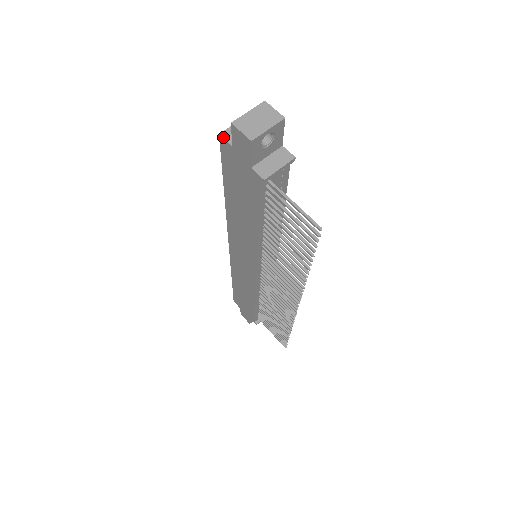
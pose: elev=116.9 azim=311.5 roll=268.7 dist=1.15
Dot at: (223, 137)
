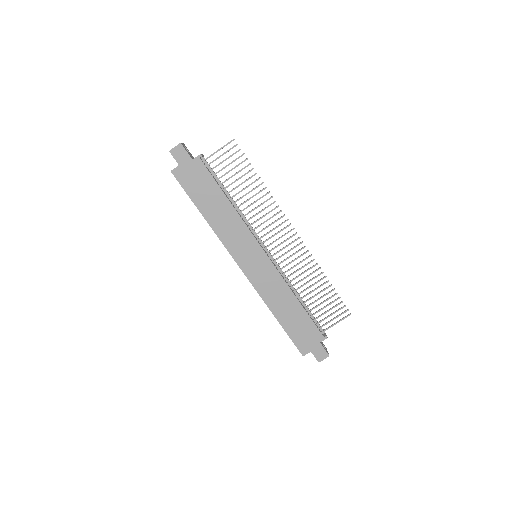
Dot at: (173, 169)
